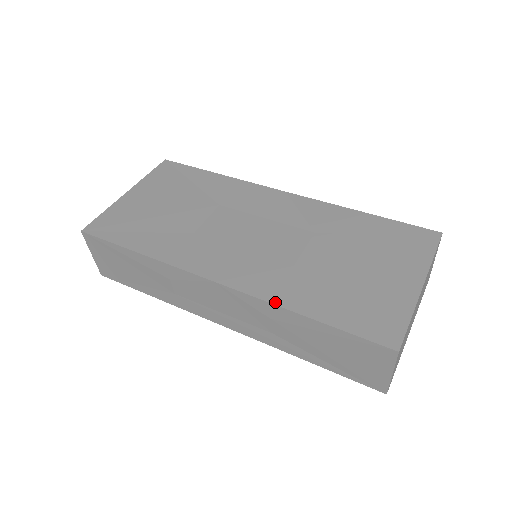
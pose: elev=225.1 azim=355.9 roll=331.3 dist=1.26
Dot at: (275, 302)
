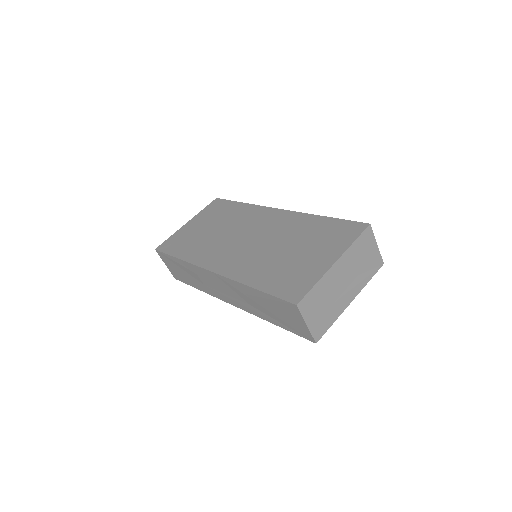
Dot at: (239, 280)
